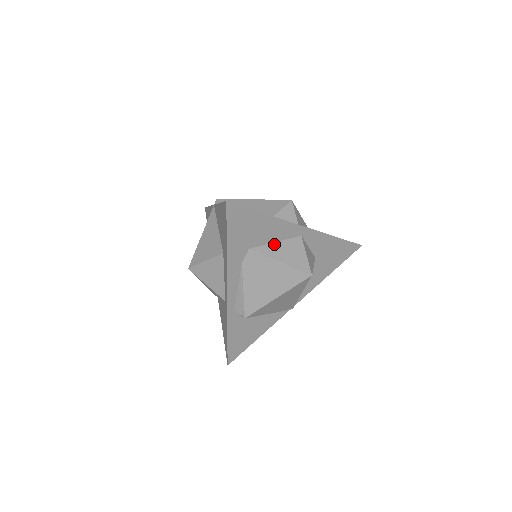
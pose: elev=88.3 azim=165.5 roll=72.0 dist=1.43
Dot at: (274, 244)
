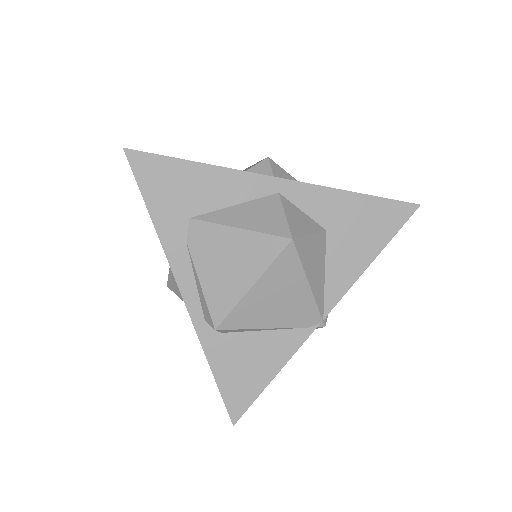
Dot at: (231, 208)
